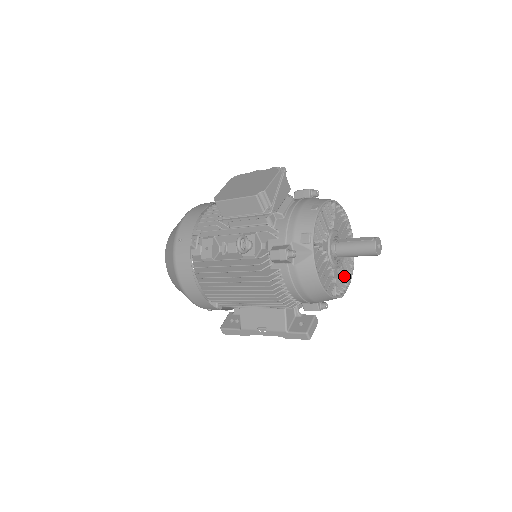
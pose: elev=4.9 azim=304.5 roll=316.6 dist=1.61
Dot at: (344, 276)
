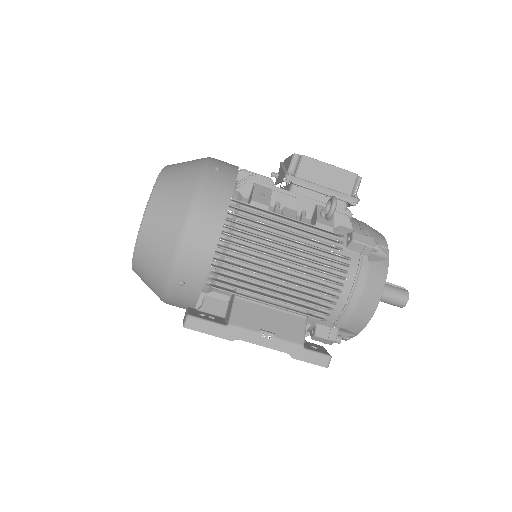
Dot at: occluded
